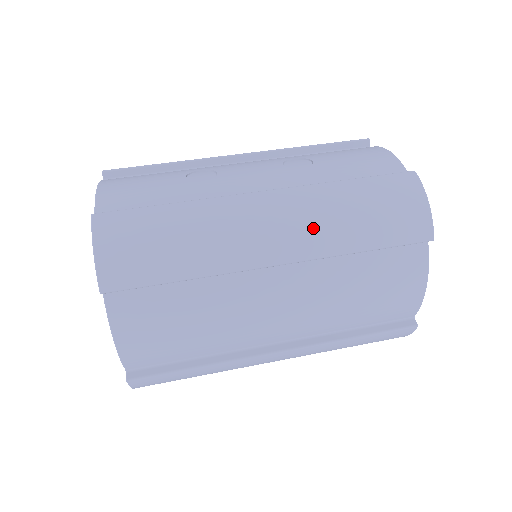
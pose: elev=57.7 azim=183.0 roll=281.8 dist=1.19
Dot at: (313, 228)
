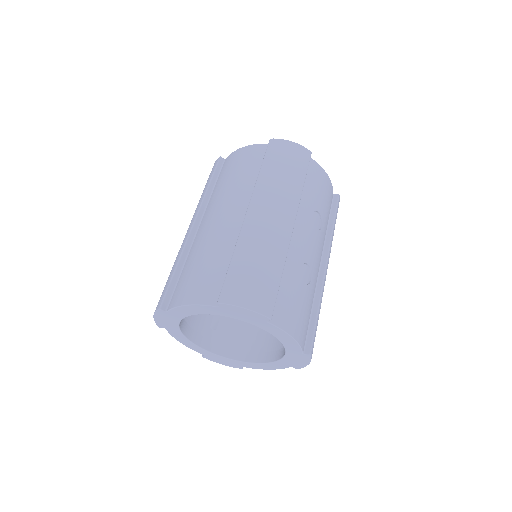
Dot at: occluded
